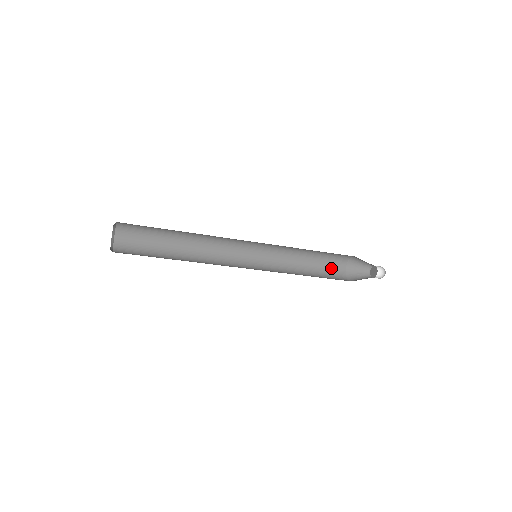
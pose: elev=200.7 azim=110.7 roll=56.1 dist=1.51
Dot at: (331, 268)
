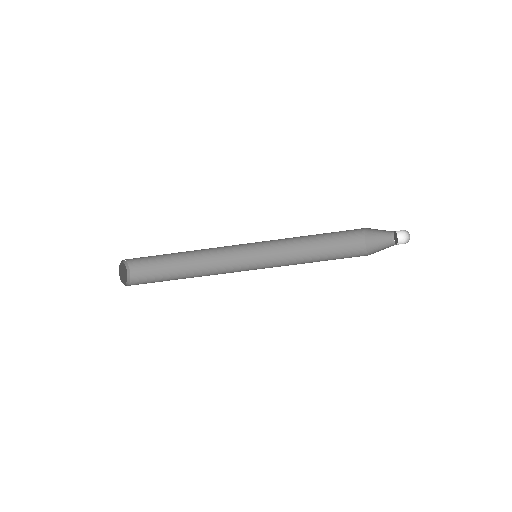
Dot at: (349, 256)
